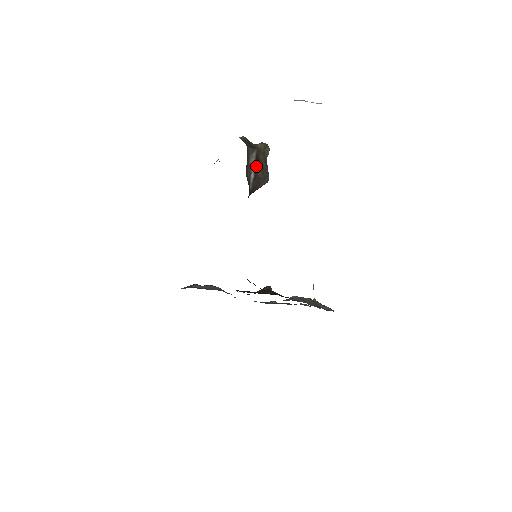
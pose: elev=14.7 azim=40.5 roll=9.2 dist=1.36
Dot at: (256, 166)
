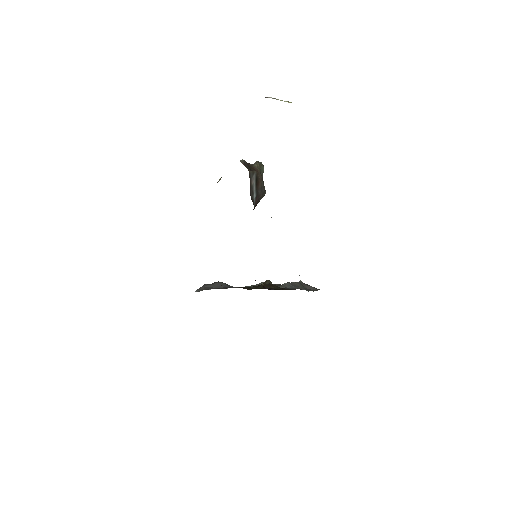
Dot at: (256, 186)
